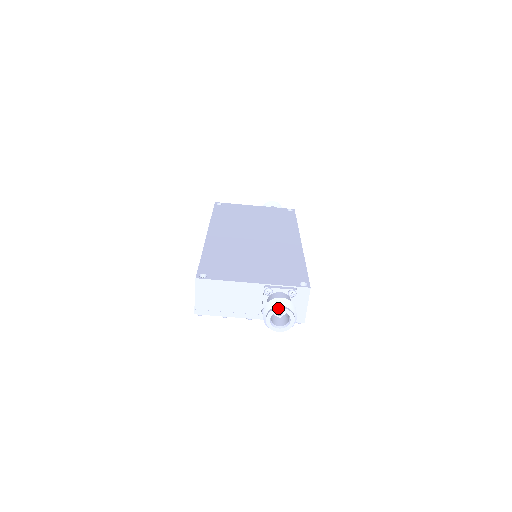
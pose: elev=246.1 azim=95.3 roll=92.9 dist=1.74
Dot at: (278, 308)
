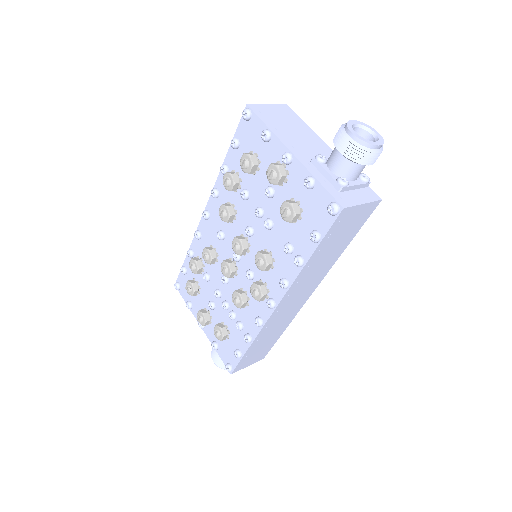
Dot at: (373, 129)
